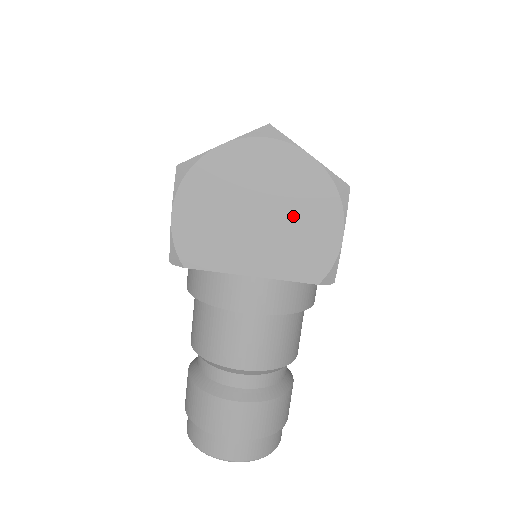
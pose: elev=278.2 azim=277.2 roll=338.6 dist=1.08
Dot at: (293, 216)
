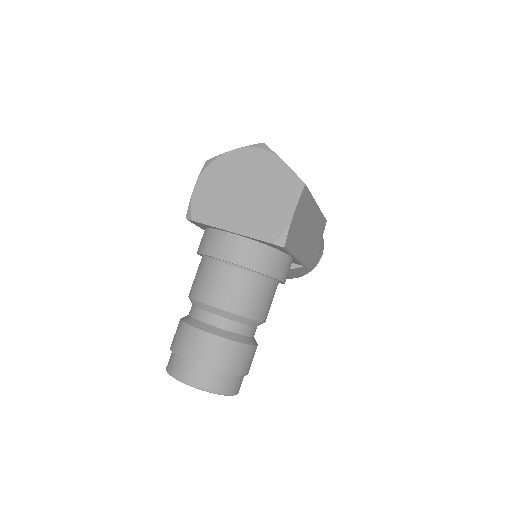
Dot at: (265, 196)
